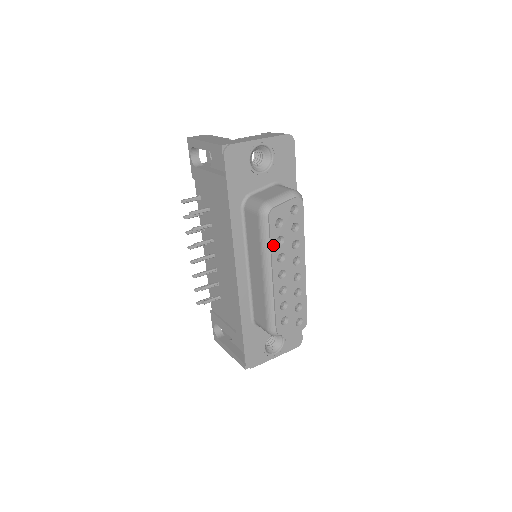
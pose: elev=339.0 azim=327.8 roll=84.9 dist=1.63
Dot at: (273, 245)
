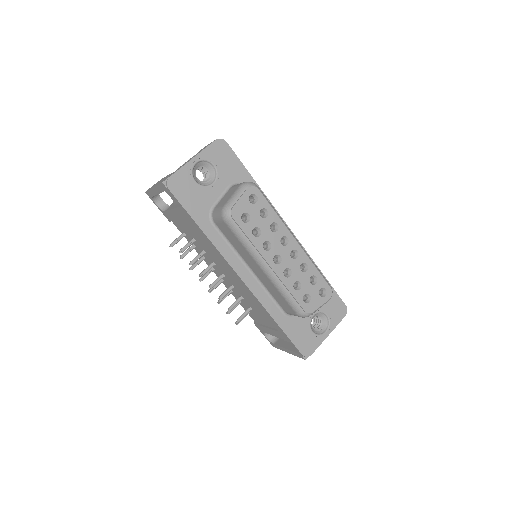
Dot at: (252, 239)
